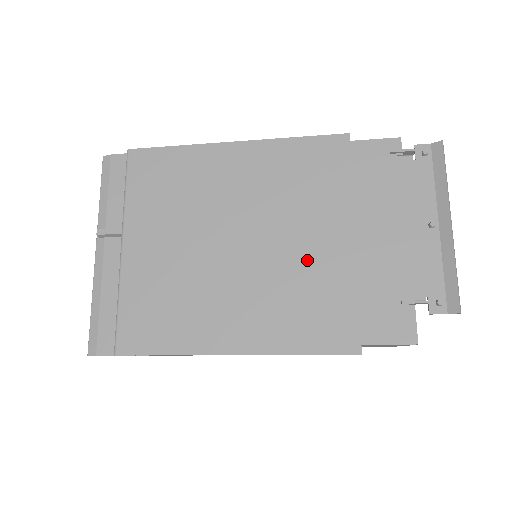
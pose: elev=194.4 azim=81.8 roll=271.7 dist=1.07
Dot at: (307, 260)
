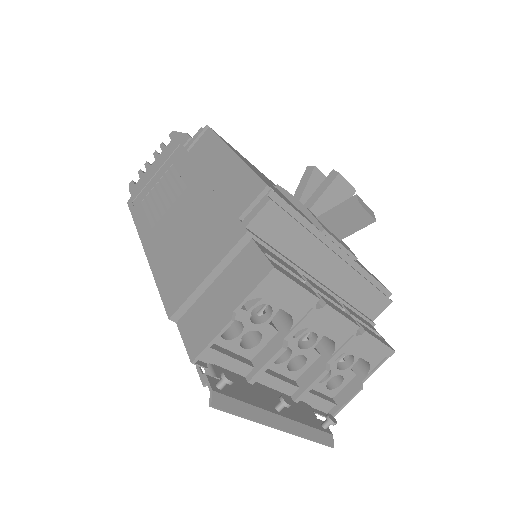
Dot at: occluded
